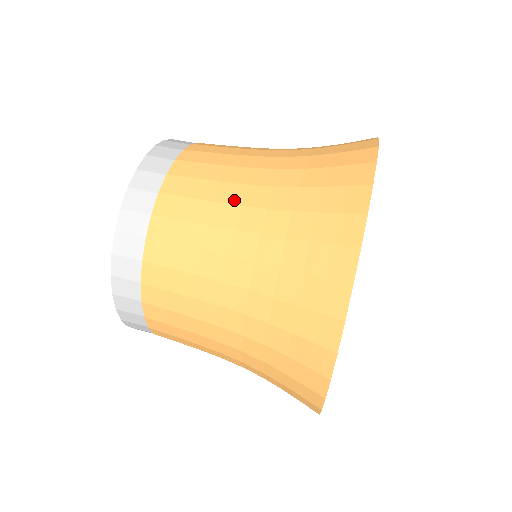
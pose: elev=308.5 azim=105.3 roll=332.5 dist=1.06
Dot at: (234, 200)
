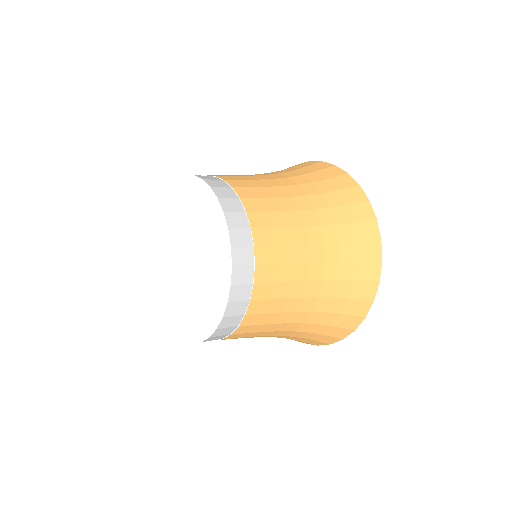
Dot at: (286, 194)
